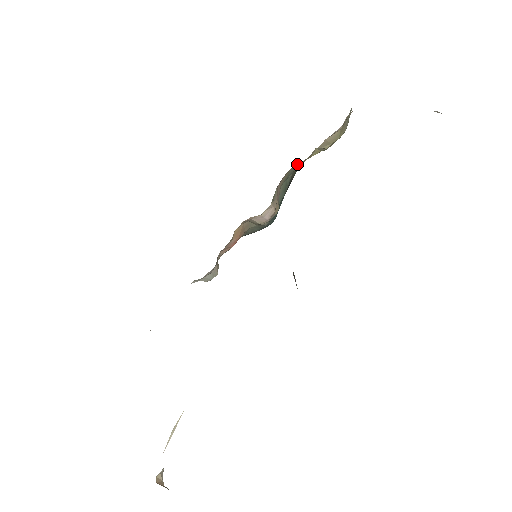
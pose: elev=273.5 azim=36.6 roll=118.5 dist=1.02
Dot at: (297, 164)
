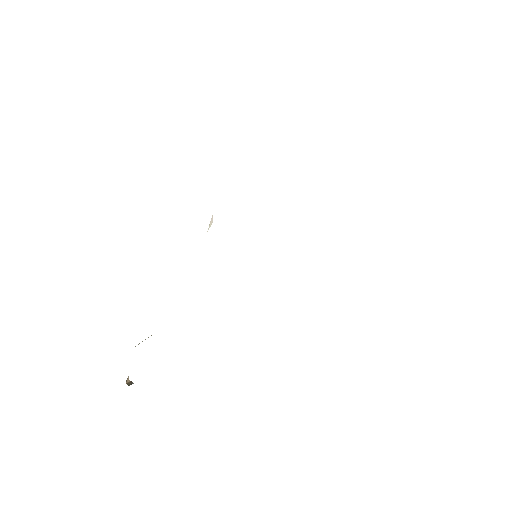
Dot at: occluded
